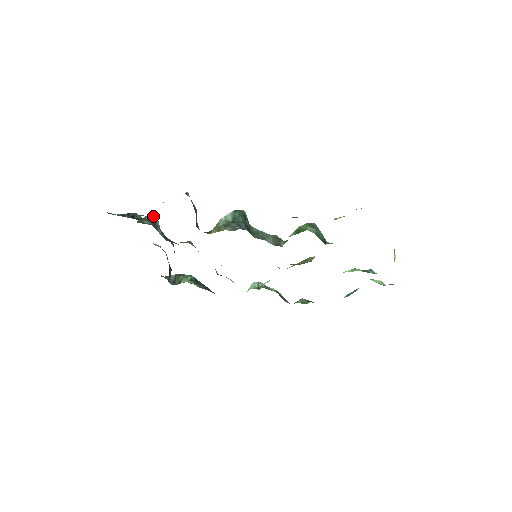
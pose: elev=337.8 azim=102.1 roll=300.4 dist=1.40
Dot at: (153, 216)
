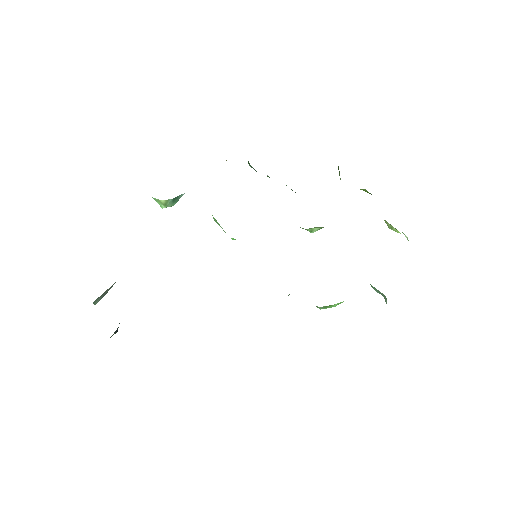
Dot at: occluded
